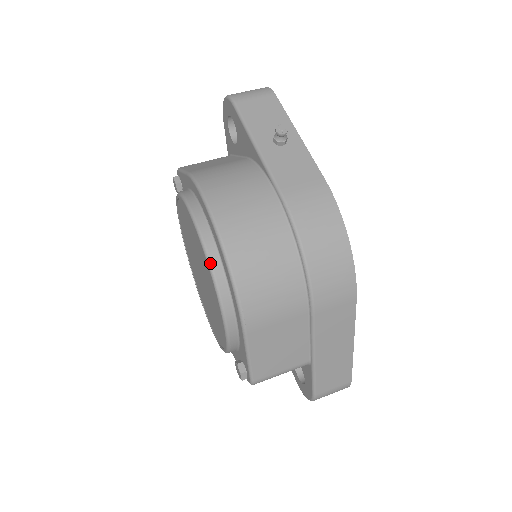
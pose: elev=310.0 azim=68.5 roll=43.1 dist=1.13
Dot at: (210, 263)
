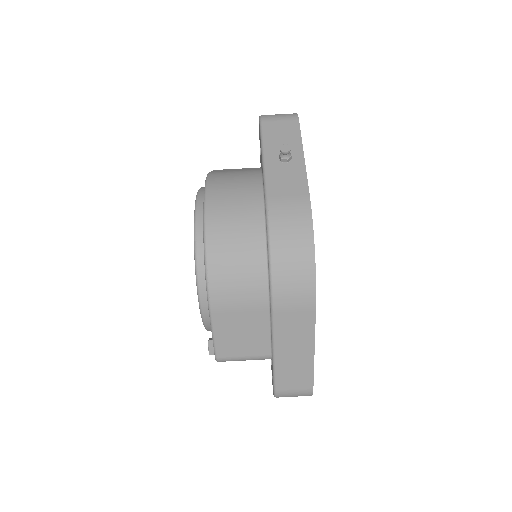
Dot at: (195, 245)
